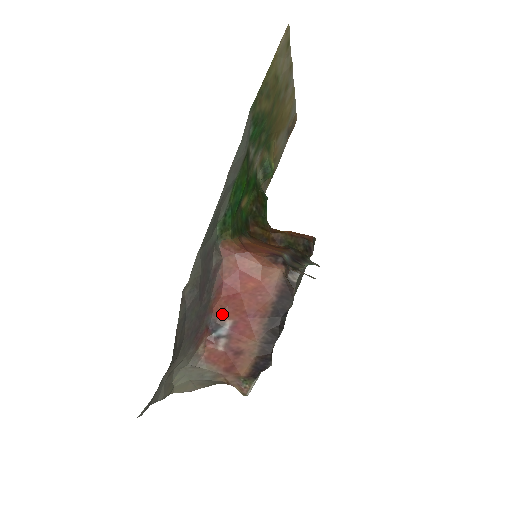
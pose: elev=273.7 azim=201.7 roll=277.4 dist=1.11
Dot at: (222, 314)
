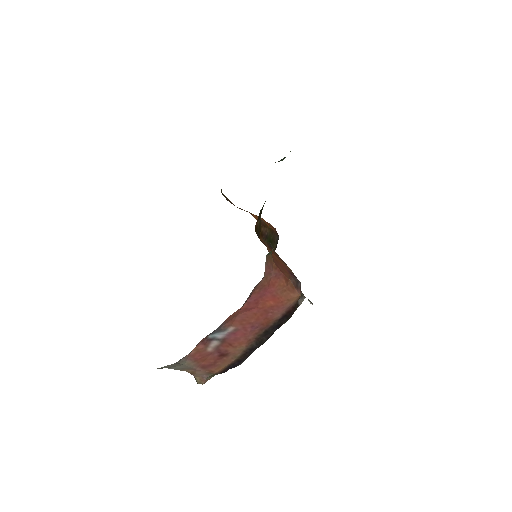
Dot at: (229, 321)
